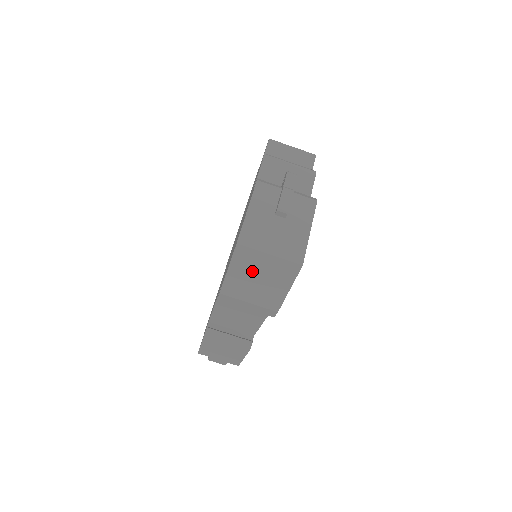
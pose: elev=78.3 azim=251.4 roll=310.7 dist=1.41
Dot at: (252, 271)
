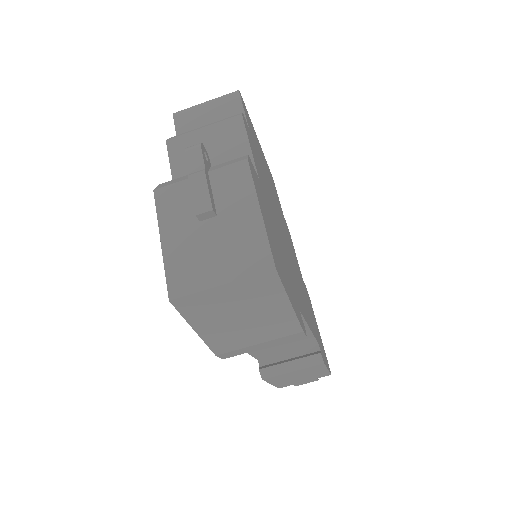
Dot at: (223, 314)
